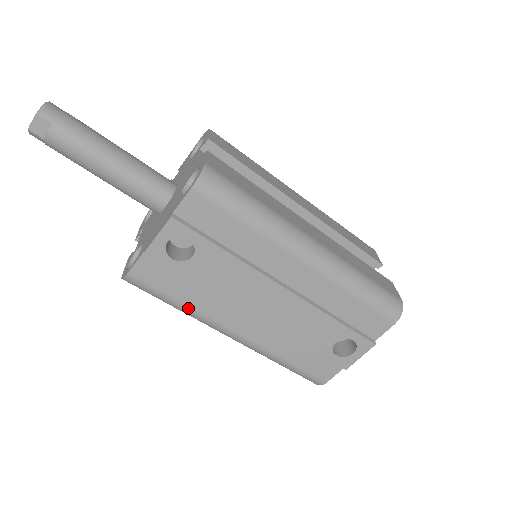
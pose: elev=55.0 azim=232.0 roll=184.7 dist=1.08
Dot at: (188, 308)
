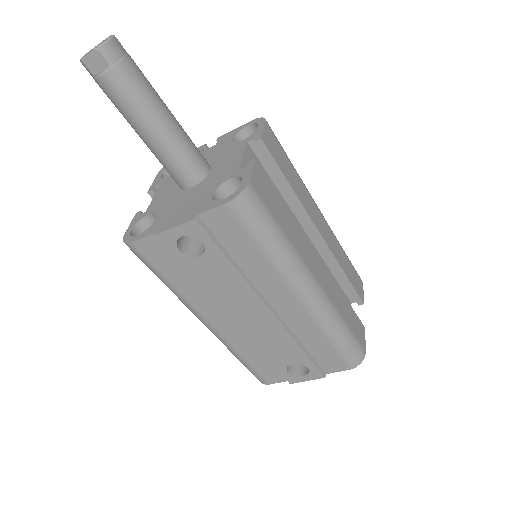
Dot at: (175, 289)
